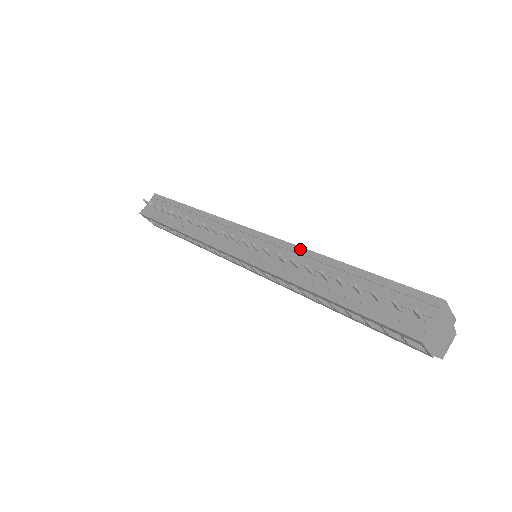
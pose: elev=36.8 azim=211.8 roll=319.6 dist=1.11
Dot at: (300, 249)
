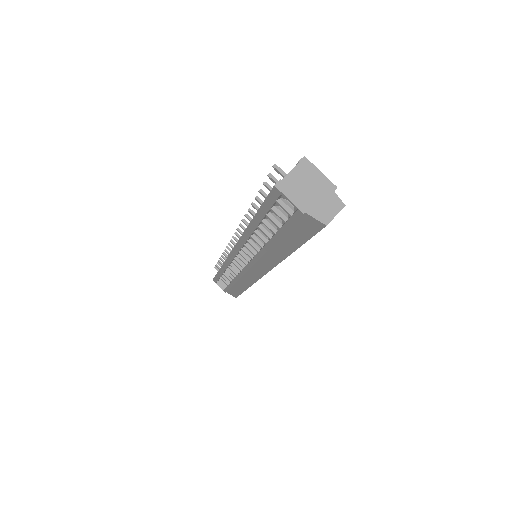
Dot at: occluded
